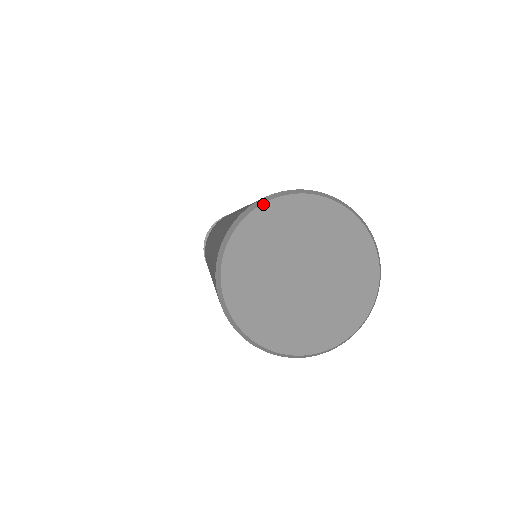
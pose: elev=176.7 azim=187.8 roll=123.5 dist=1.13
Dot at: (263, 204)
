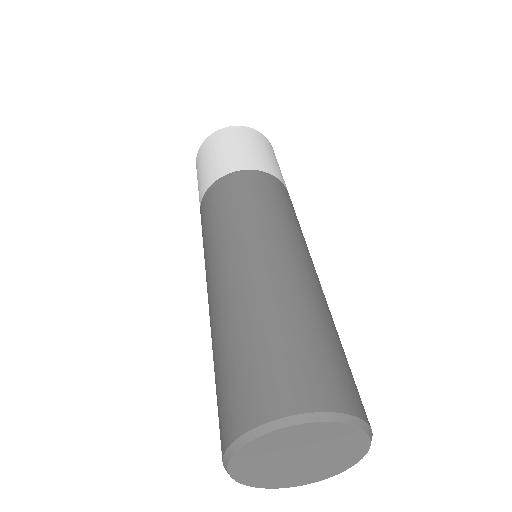
Dot at: (228, 467)
